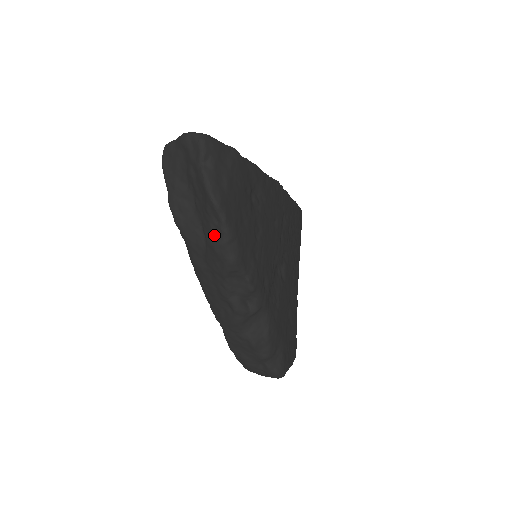
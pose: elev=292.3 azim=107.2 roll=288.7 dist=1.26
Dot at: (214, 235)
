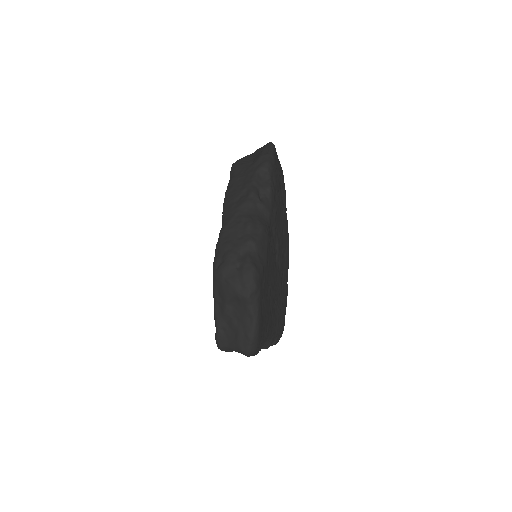
Dot at: (262, 154)
